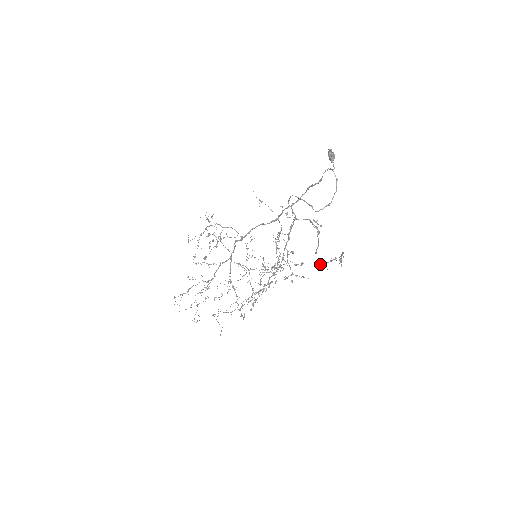
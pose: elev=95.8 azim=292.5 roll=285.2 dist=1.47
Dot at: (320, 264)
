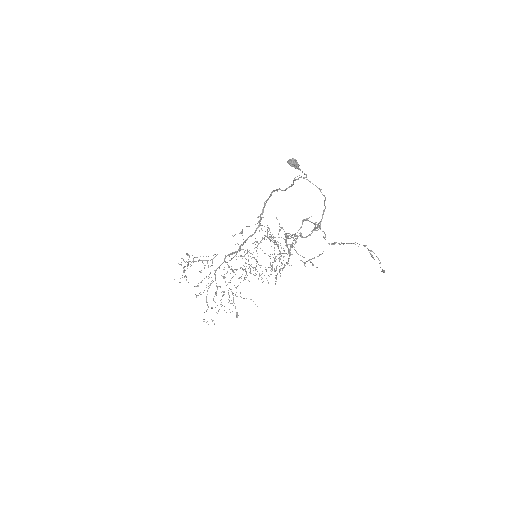
Dot at: (334, 244)
